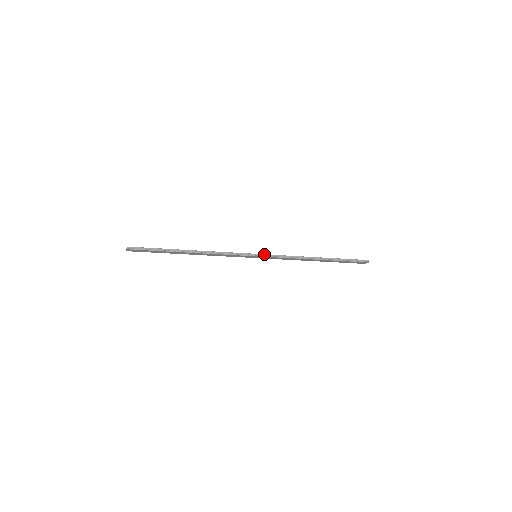
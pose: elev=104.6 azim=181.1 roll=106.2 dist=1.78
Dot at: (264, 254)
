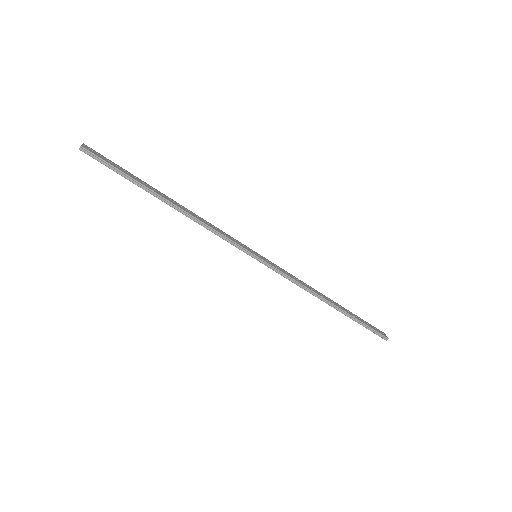
Dot at: (267, 262)
